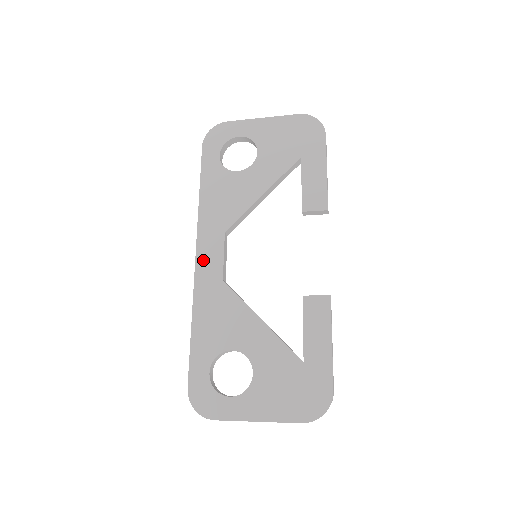
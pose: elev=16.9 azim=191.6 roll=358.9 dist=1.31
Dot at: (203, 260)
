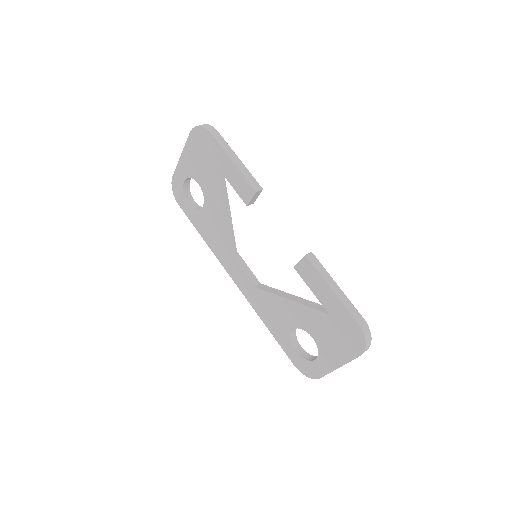
Dot at: (238, 281)
